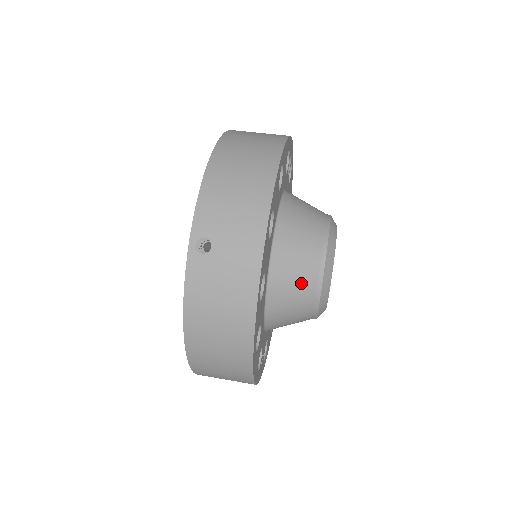
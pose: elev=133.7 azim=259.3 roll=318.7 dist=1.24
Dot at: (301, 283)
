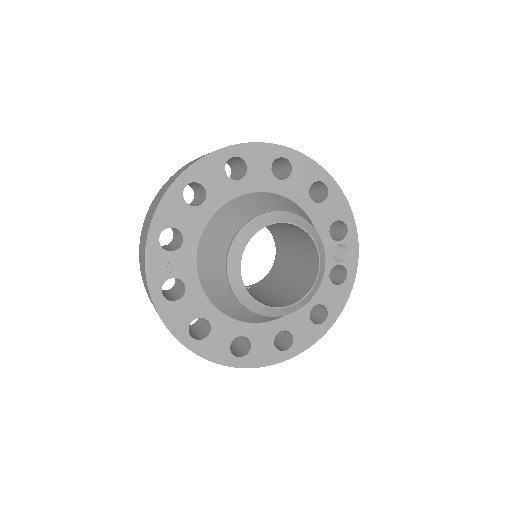
Dot at: (253, 208)
